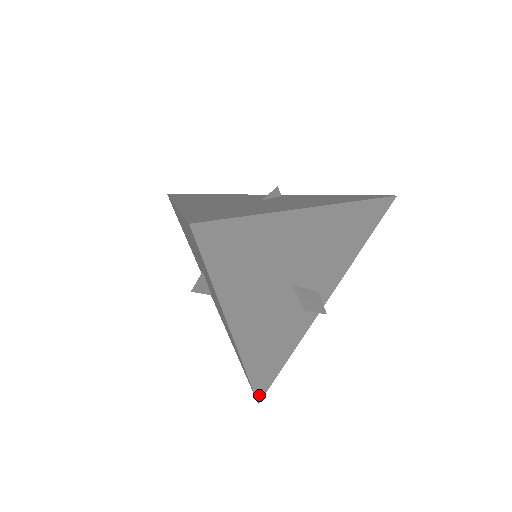
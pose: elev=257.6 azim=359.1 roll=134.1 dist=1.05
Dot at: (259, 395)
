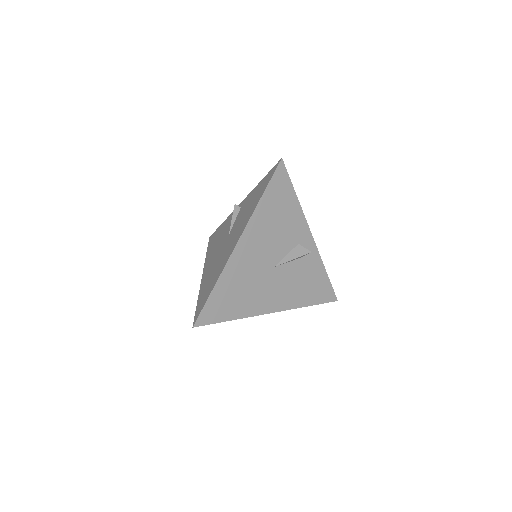
Dot at: (332, 299)
